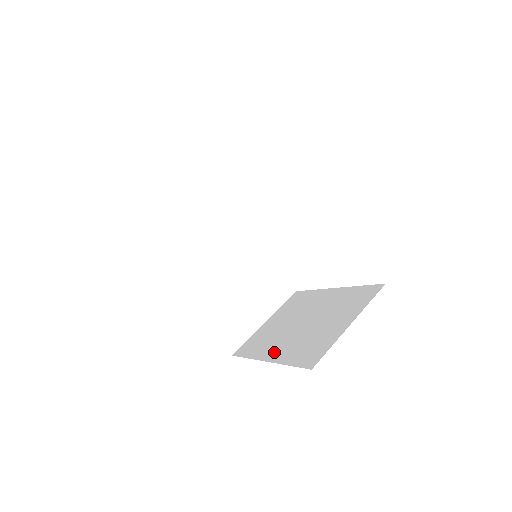
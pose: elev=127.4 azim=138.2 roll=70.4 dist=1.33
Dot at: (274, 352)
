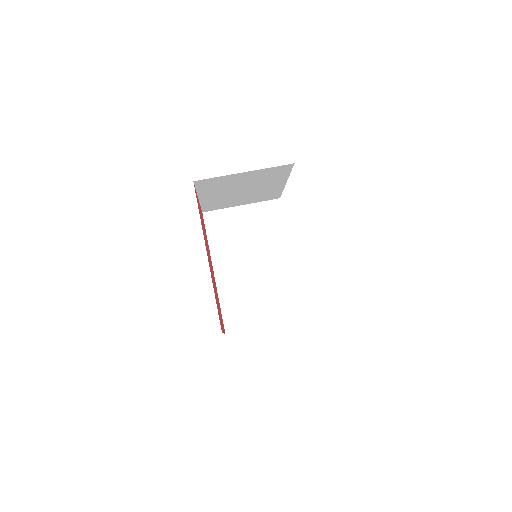
Dot at: occluded
